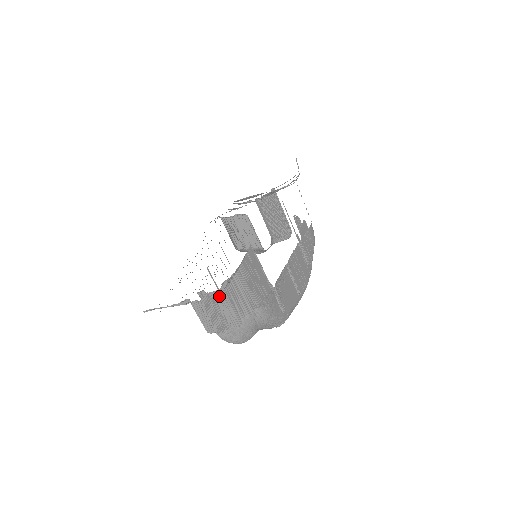
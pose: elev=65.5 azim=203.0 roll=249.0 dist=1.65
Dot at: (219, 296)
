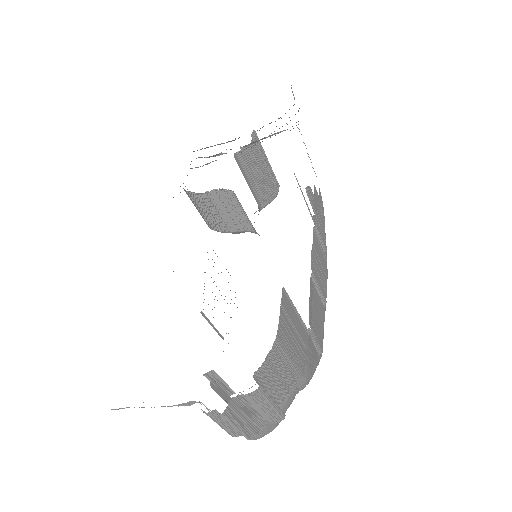
Dot at: (252, 396)
